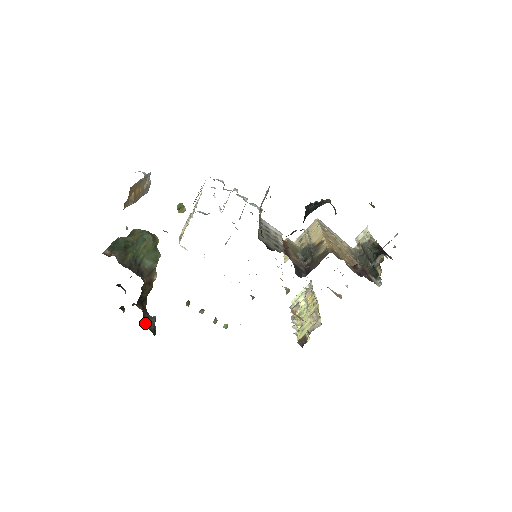
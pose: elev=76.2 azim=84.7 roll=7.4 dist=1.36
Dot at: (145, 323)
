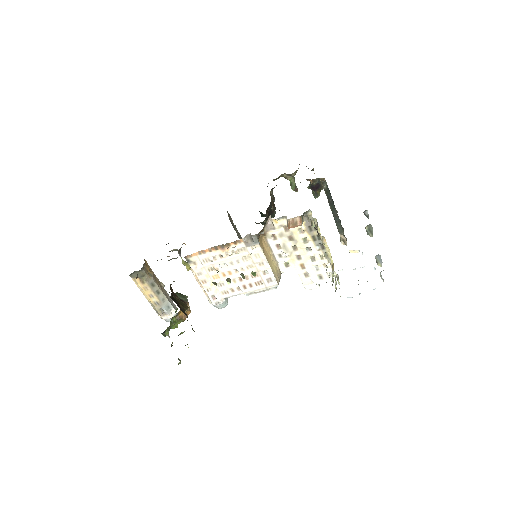
Dot at: occluded
